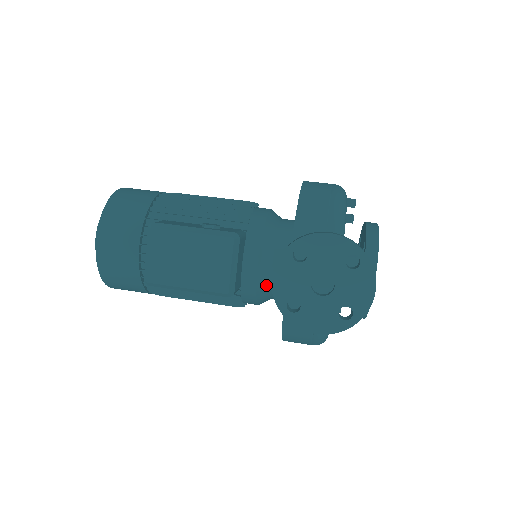
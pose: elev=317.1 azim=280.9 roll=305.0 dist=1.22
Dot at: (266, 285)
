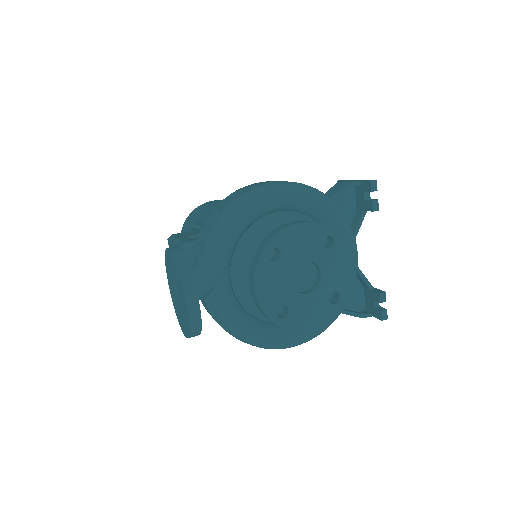
Dot at: occluded
